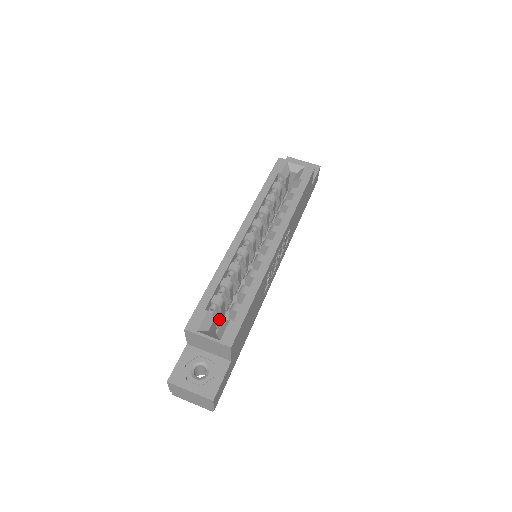
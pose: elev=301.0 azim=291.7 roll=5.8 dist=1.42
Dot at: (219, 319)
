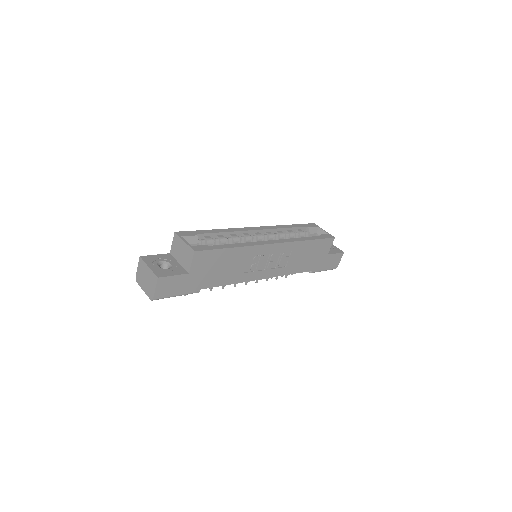
Dot at: occluded
